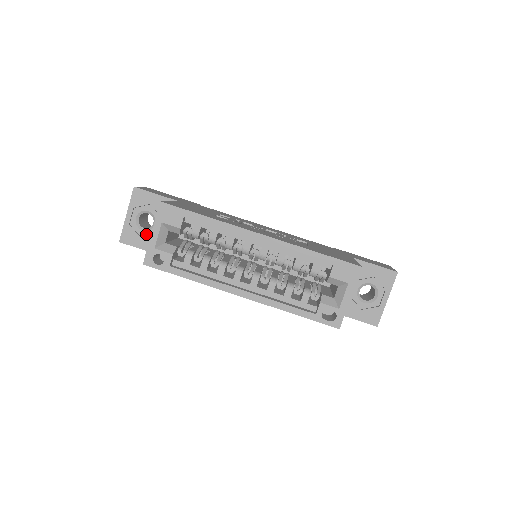
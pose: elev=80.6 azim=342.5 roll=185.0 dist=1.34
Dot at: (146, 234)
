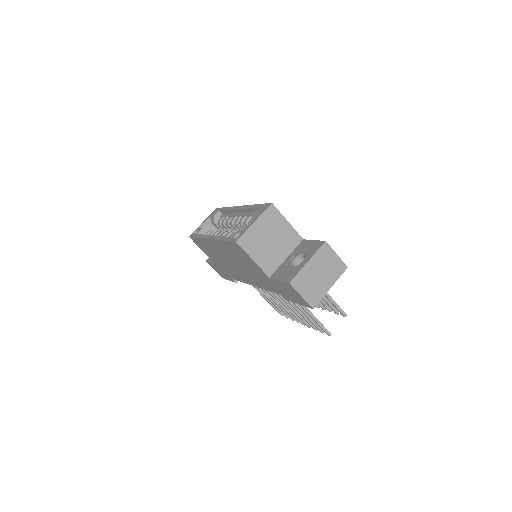
Dot at: occluded
